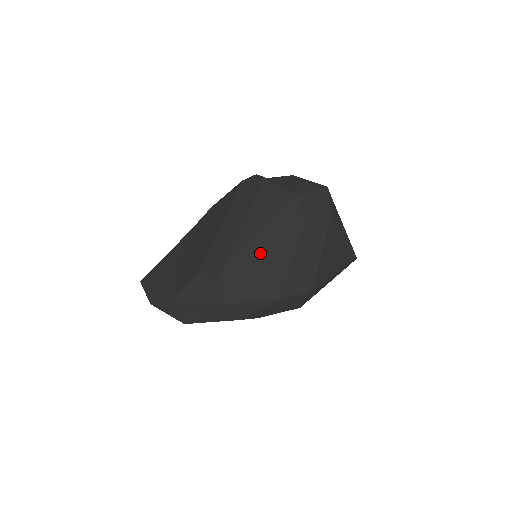
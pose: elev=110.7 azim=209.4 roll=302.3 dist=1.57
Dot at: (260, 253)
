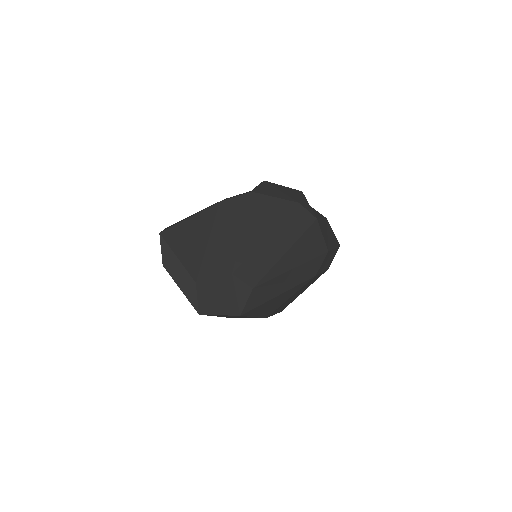
Dot at: (282, 285)
